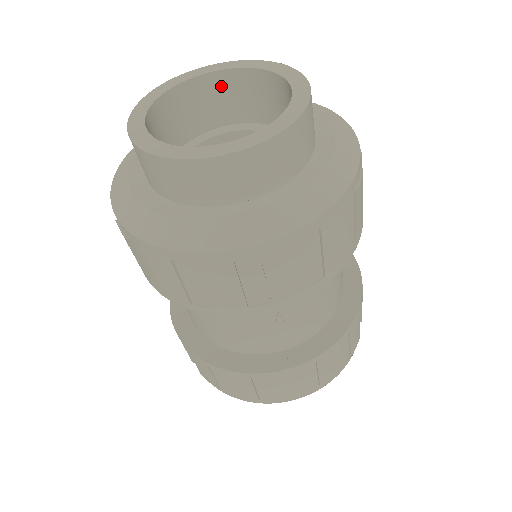
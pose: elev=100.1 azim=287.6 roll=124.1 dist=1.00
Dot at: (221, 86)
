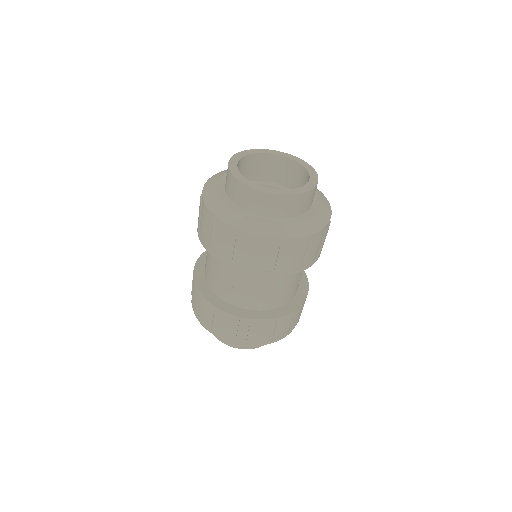
Dot at: (244, 164)
